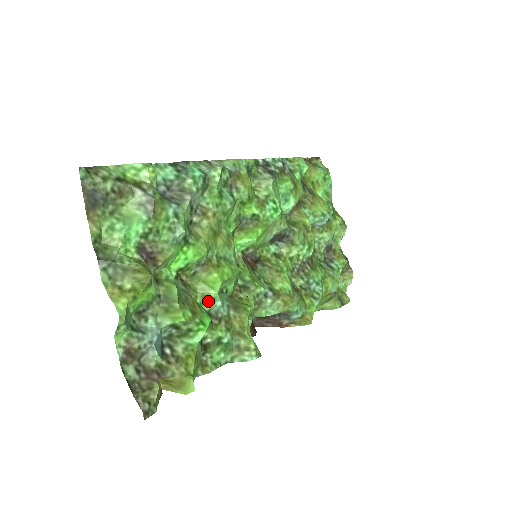
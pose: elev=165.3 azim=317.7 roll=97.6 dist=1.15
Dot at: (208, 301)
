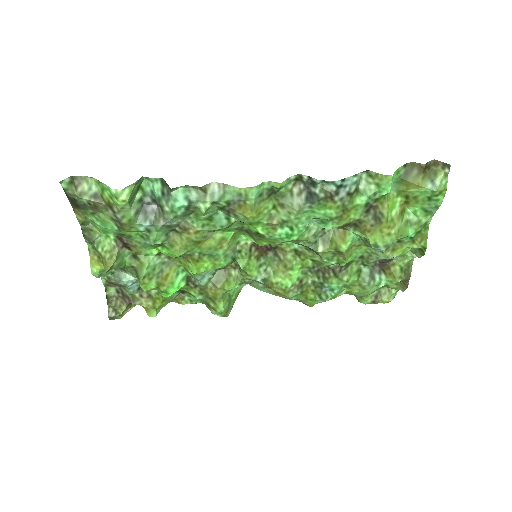
Dot at: (188, 272)
